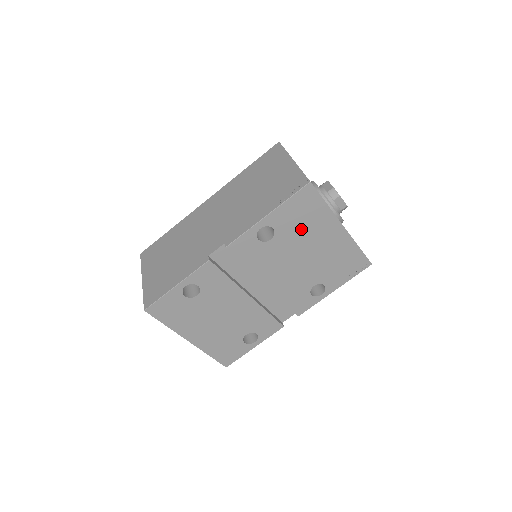
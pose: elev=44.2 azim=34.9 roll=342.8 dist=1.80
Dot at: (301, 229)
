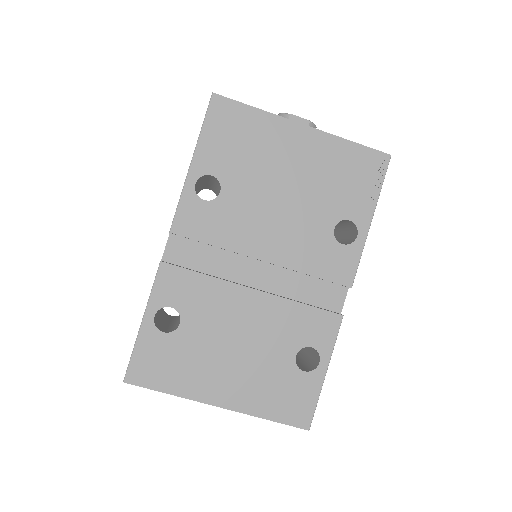
Dot at: (249, 157)
